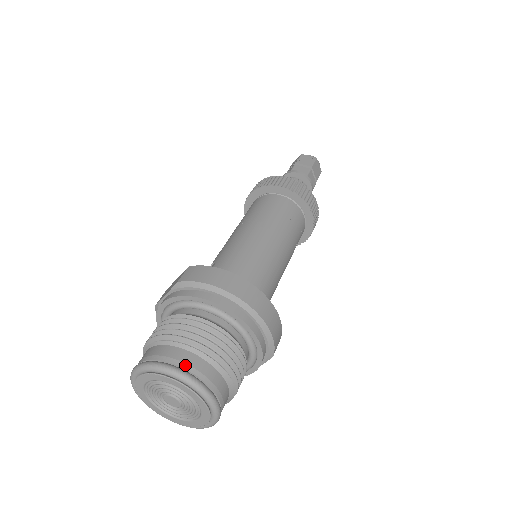
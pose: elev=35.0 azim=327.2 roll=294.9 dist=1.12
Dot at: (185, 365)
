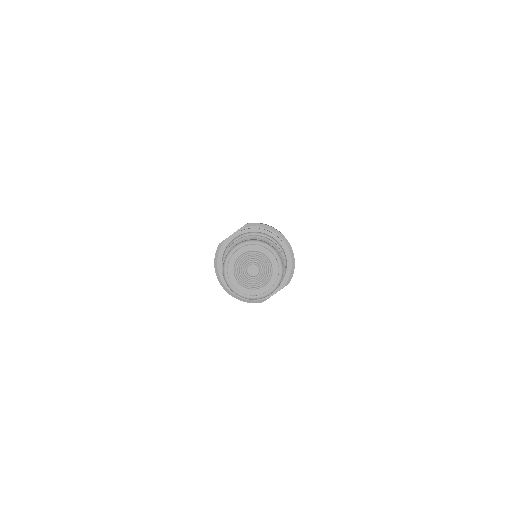
Dot at: occluded
